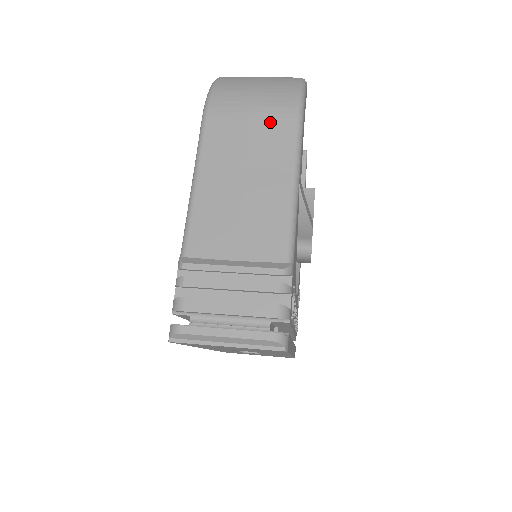
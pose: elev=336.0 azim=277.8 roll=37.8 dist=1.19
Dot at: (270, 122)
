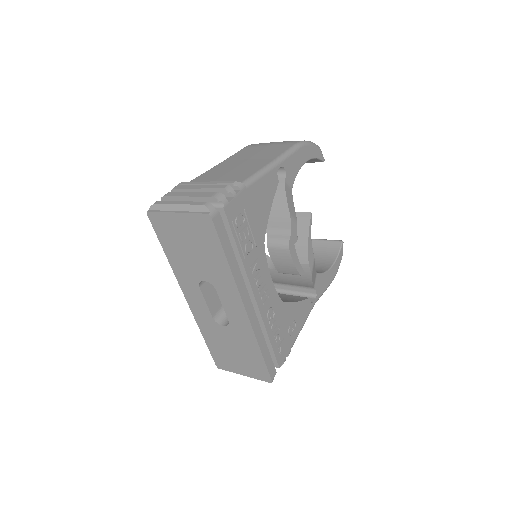
Dot at: (278, 146)
